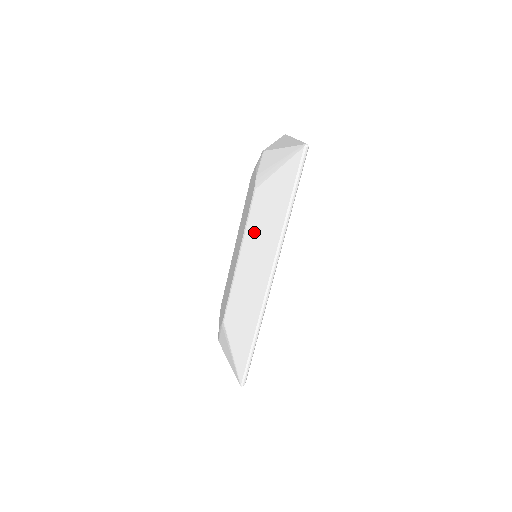
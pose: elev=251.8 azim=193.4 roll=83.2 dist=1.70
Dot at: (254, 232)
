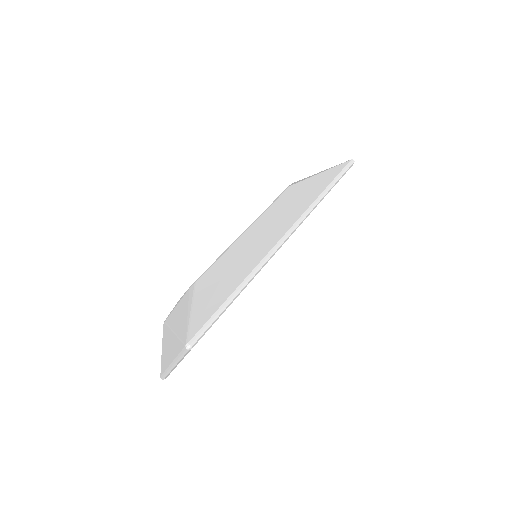
Dot at: (277, 209)
